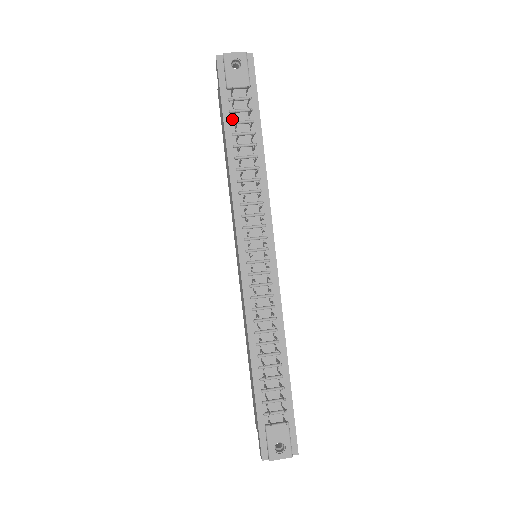
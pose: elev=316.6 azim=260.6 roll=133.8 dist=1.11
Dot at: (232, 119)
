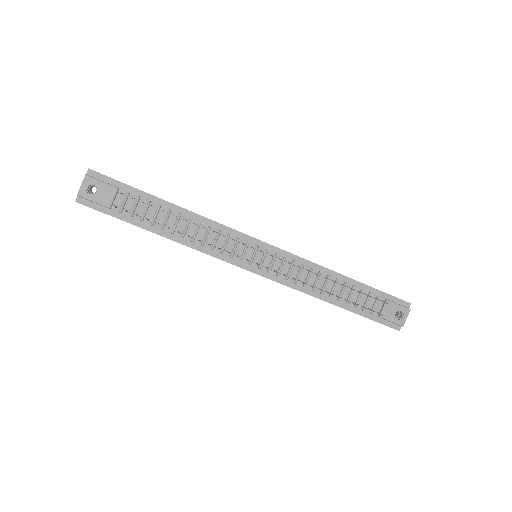
Dot at: (138, 218)
